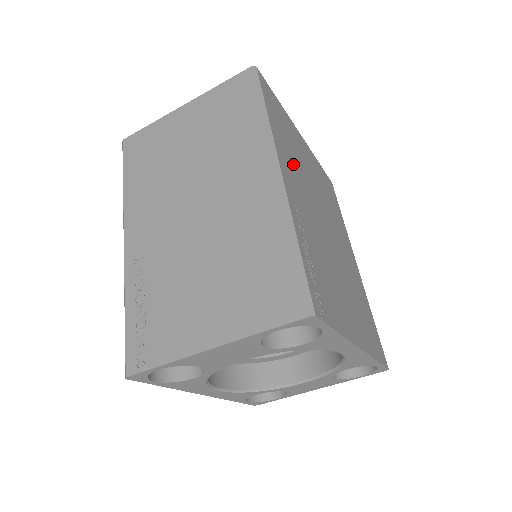
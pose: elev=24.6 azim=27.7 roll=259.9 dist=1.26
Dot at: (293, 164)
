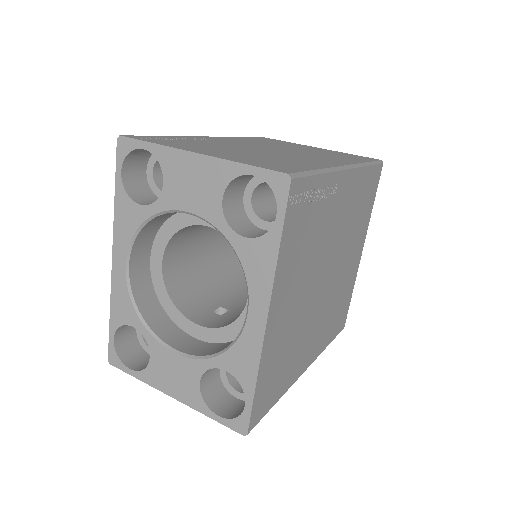
Dot at: (351, 209)
